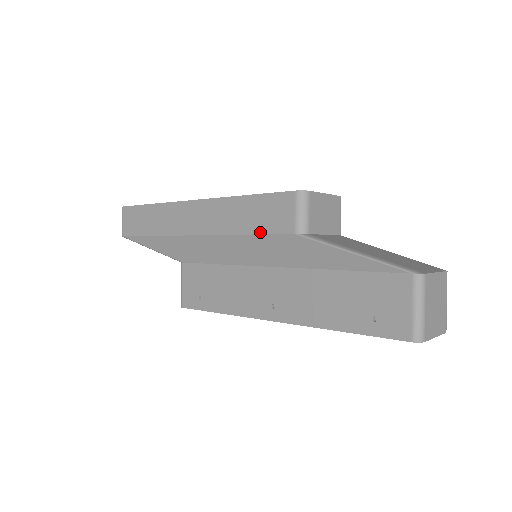
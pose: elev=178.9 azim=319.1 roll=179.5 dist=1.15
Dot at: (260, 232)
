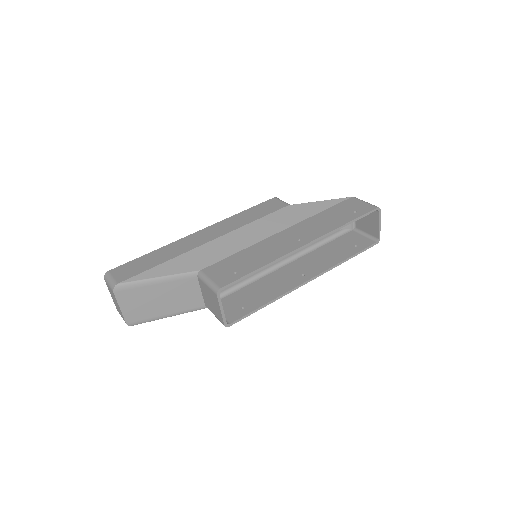
Dot at: (266, 214)
